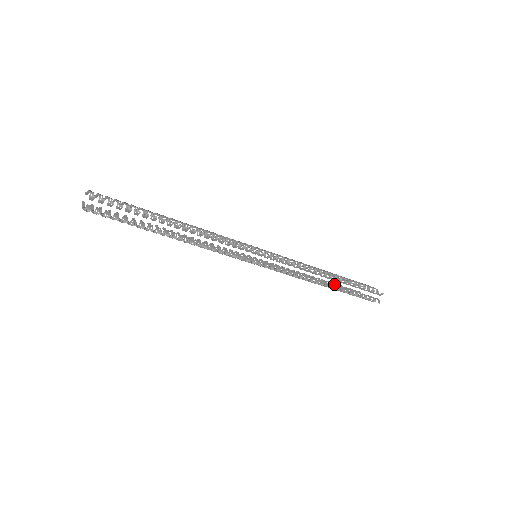
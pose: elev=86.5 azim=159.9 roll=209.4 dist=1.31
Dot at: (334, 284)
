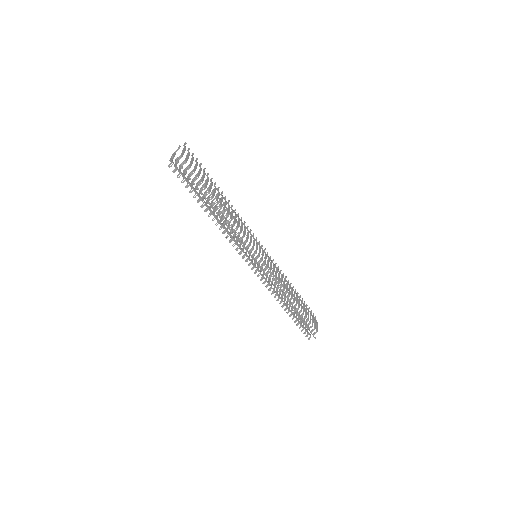
Dot at: (289, 308)
